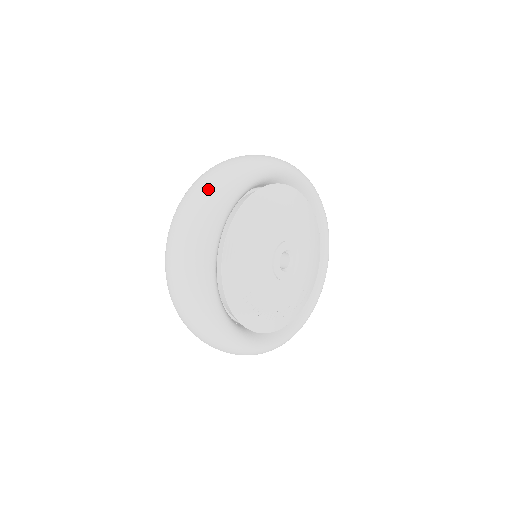
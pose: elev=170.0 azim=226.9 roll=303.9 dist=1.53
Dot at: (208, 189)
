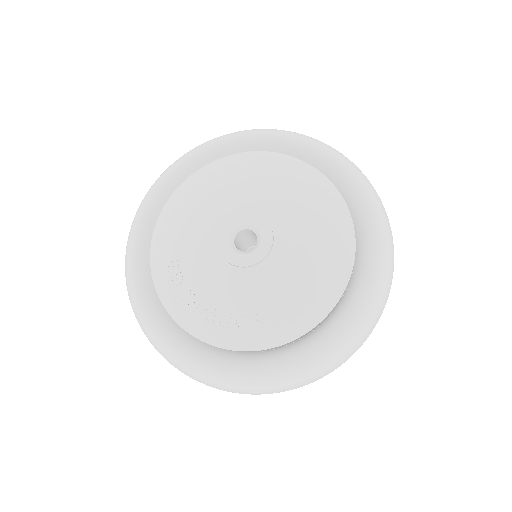
Dot at: occluded
